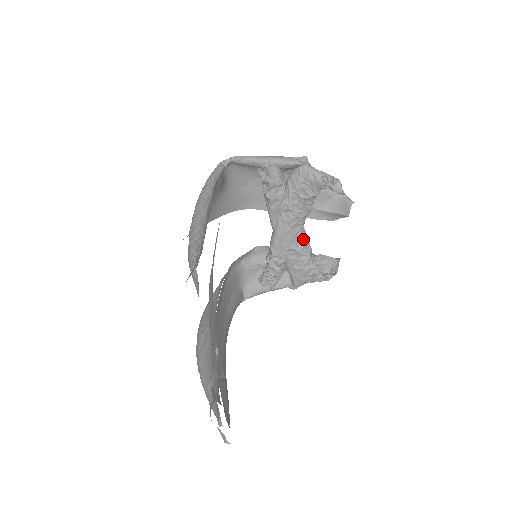
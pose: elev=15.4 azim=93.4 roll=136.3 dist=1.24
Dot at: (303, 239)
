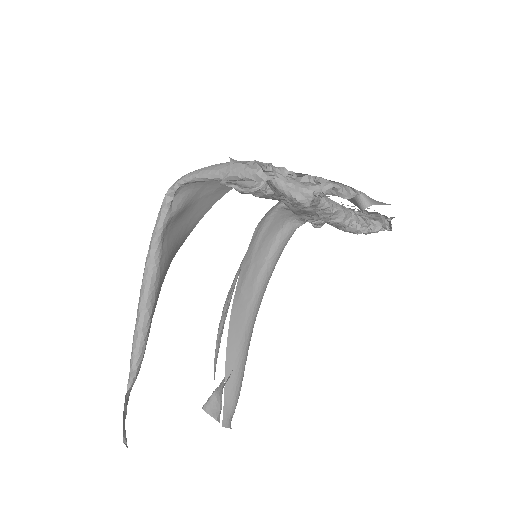
Dot at: (326, 211)
